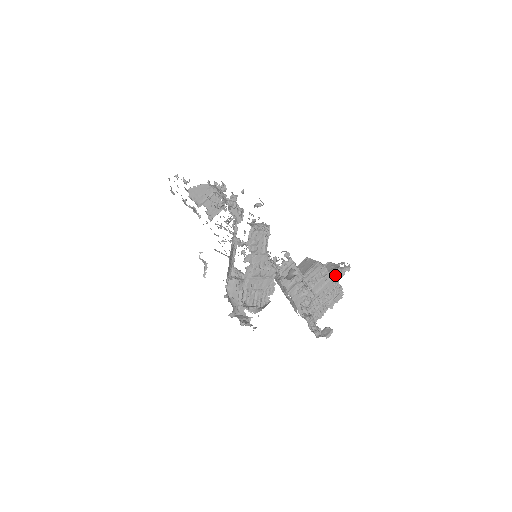
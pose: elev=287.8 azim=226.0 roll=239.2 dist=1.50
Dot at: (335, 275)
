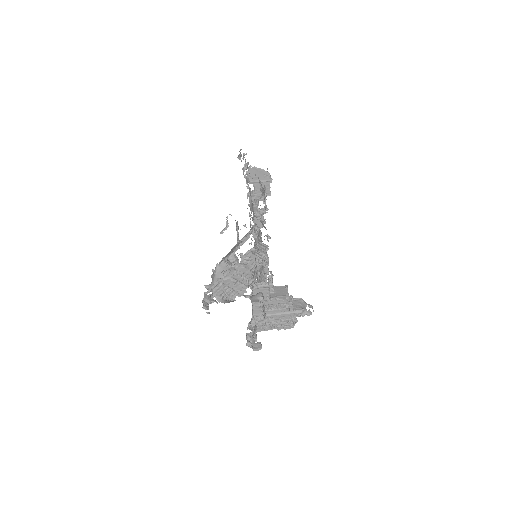
Dot at: (296, 312)
